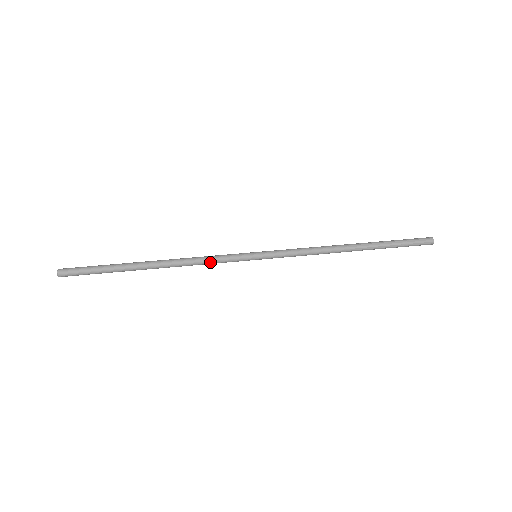
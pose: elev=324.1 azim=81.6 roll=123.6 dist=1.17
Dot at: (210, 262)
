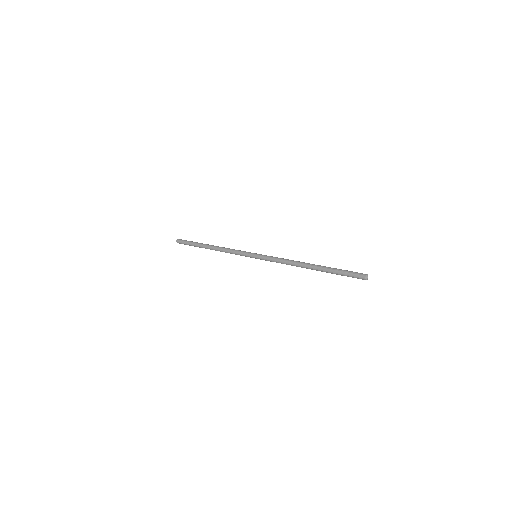
Dot at: (233, 253)
